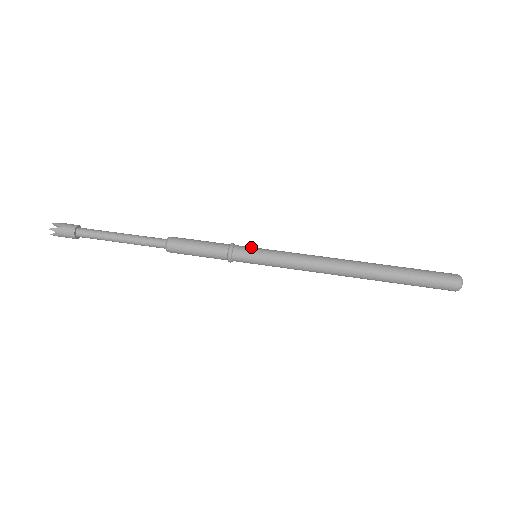
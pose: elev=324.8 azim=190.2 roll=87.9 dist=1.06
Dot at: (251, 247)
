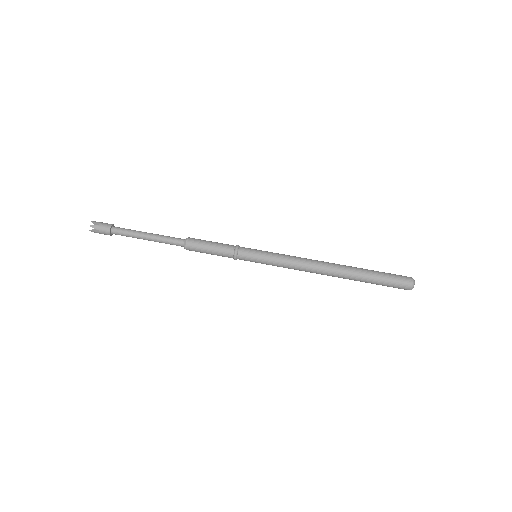
Dot at: (251, 253)
